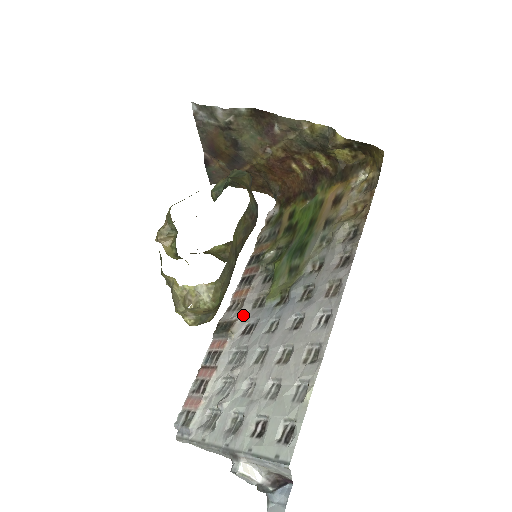
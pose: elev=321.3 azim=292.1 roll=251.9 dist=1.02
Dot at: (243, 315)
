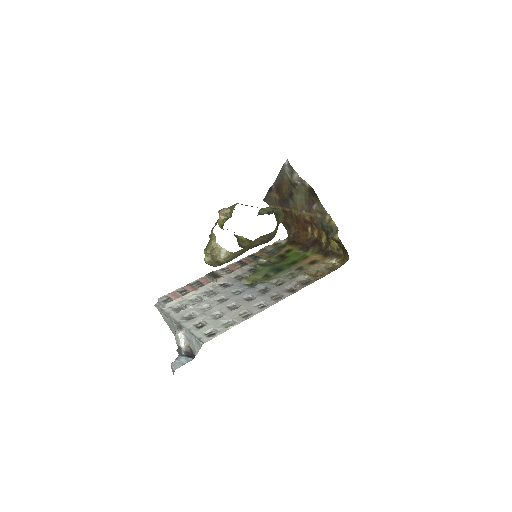
Dot at: (227, 277)
